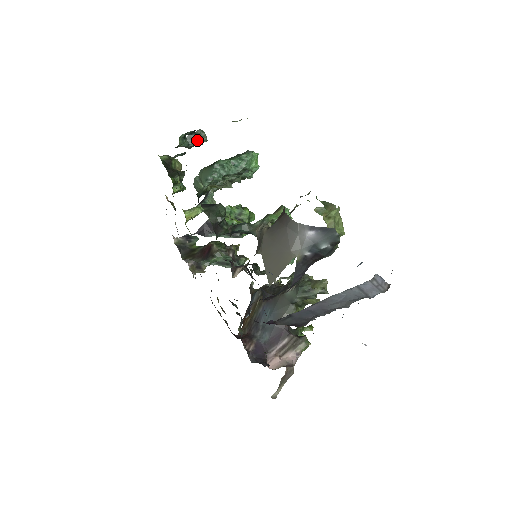
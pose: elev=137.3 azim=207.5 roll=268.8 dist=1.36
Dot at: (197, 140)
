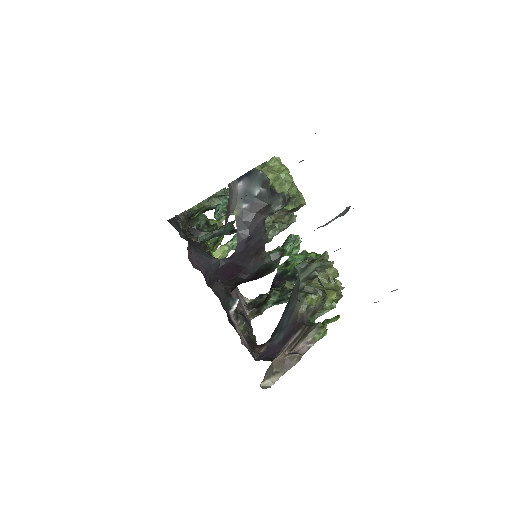
Dot at: occluded
